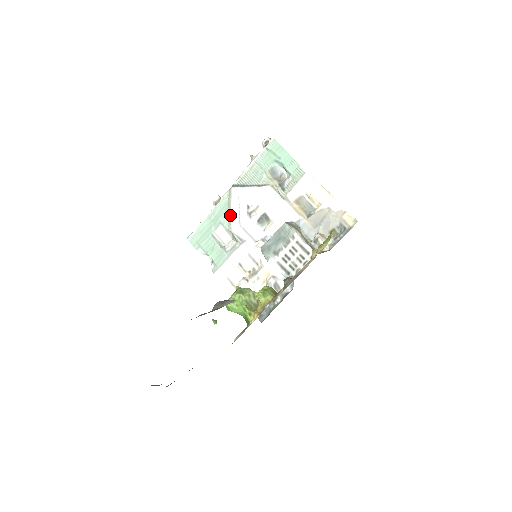
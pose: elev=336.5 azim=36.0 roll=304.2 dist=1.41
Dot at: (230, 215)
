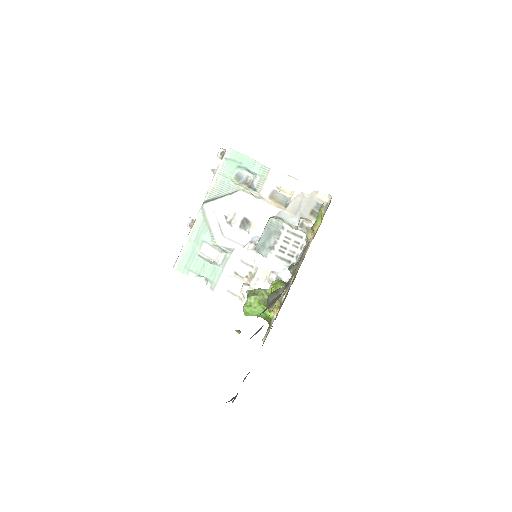
Dot at: (211, 230)
